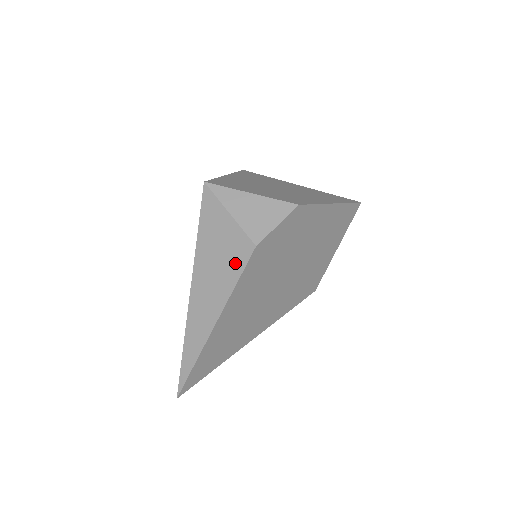
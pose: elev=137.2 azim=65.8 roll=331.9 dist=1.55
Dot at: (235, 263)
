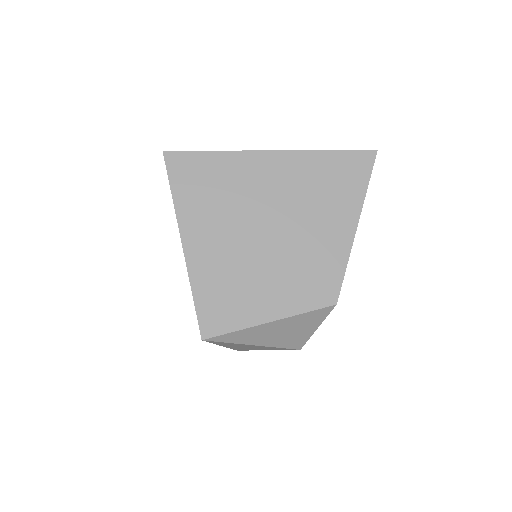
Dot at: occluded
